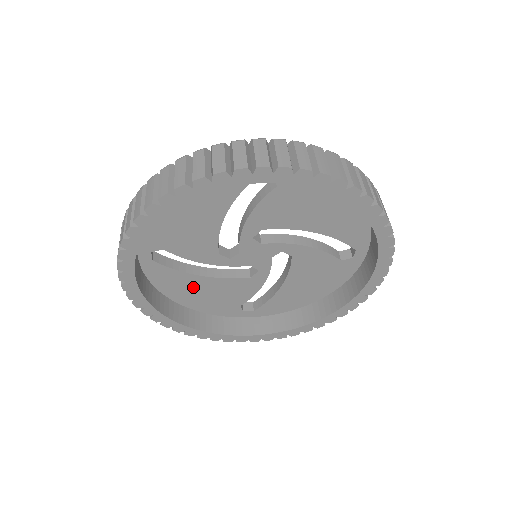
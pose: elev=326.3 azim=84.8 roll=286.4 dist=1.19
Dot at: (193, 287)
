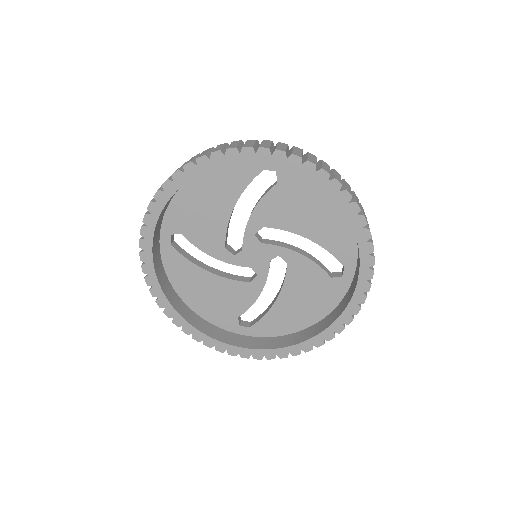
Dot at: (199, 284)
